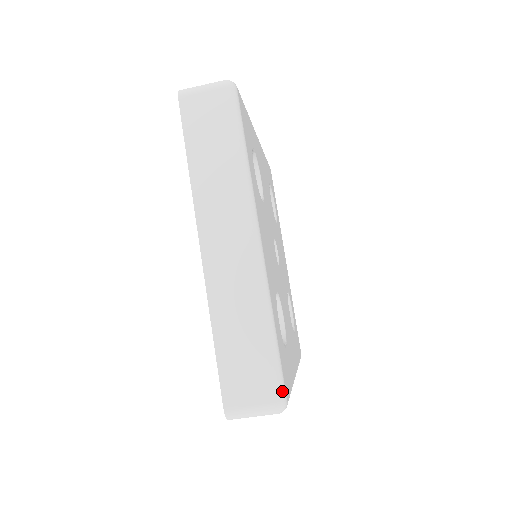
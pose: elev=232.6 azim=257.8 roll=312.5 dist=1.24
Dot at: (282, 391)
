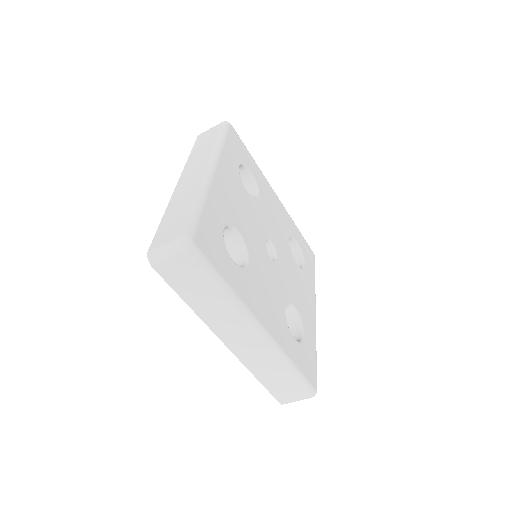
Dot at: (190, 232)
